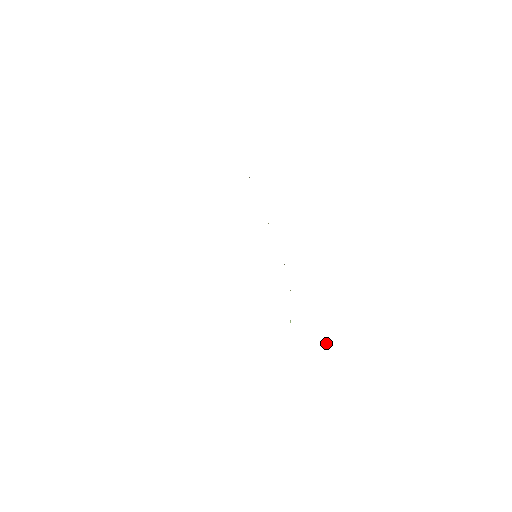
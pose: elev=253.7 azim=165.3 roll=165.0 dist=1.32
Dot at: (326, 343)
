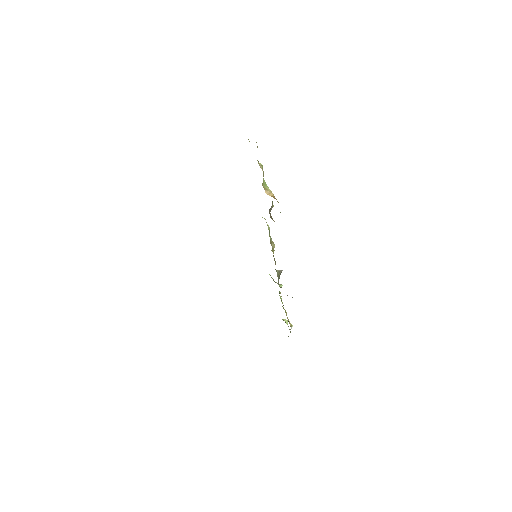
Dot at: occluded
